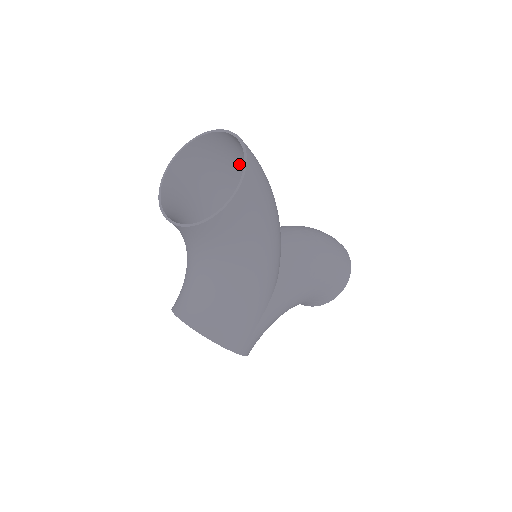
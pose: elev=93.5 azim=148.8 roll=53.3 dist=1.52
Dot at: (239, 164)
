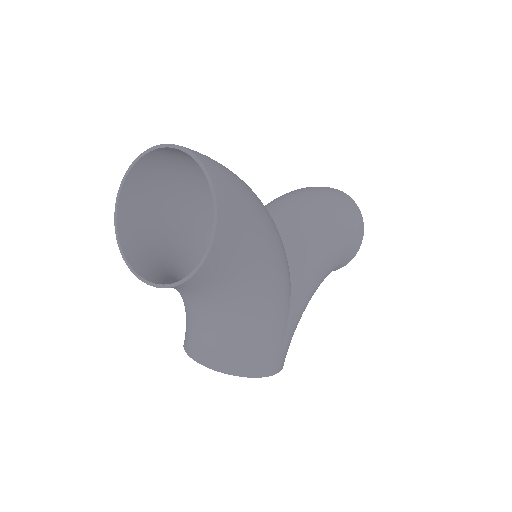
Dot at: occluded
